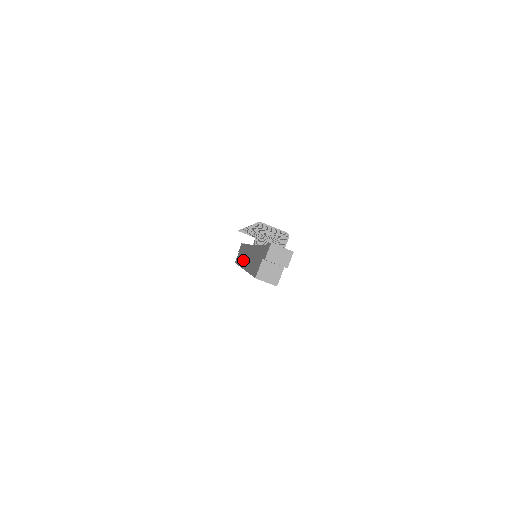
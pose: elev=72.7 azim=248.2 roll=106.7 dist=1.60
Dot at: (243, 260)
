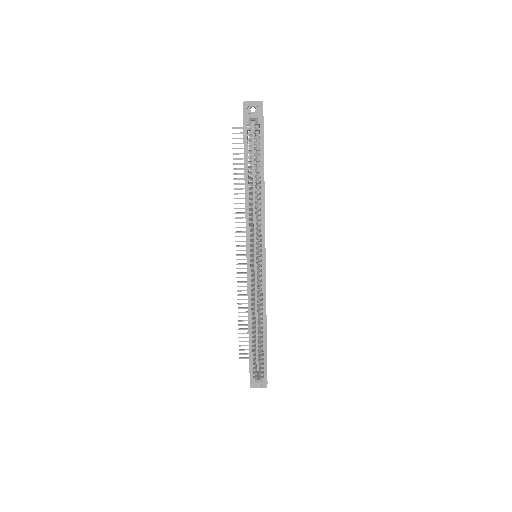
Dot at: occluded
